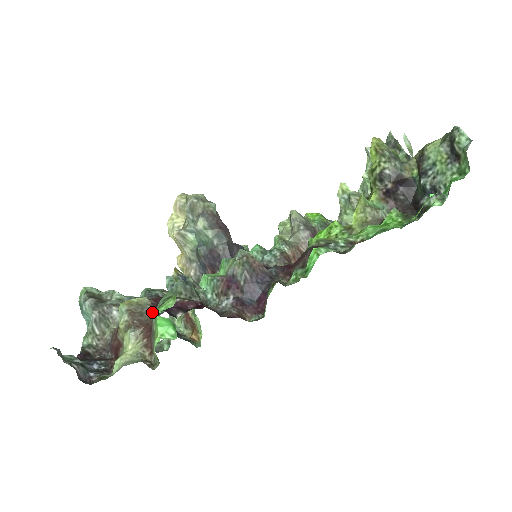
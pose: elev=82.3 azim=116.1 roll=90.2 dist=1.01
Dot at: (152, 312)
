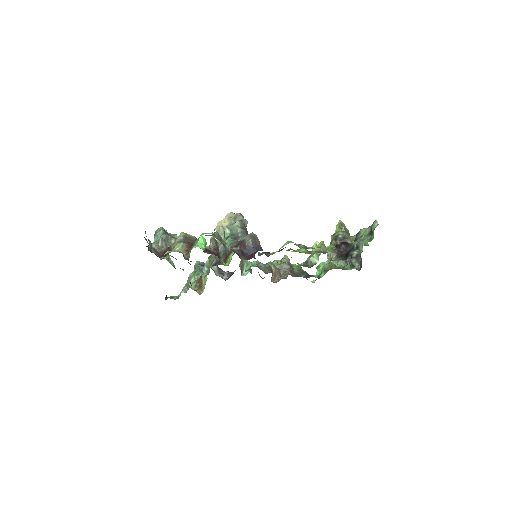
Dot at: occluded
